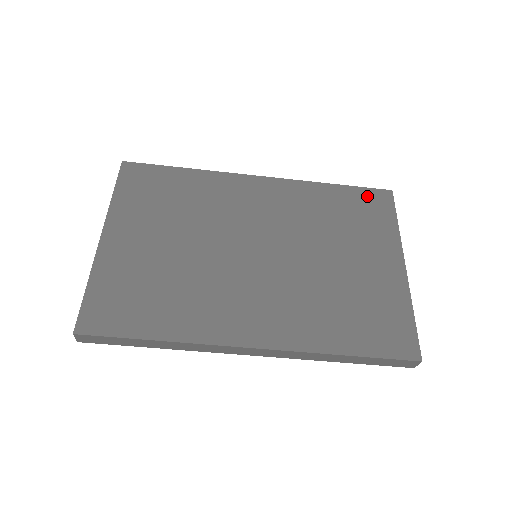
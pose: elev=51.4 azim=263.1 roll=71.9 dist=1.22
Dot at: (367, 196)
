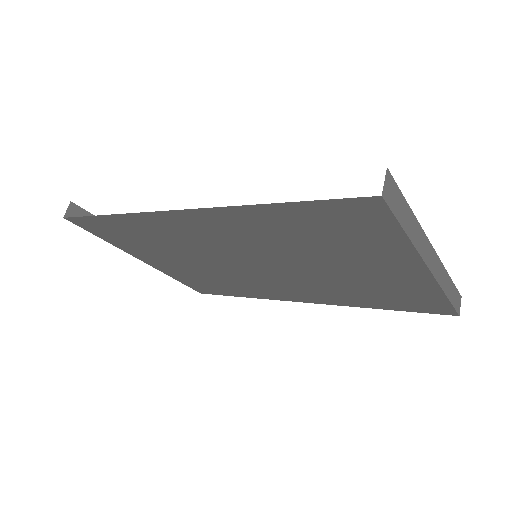
Dot at: (337, 211)
